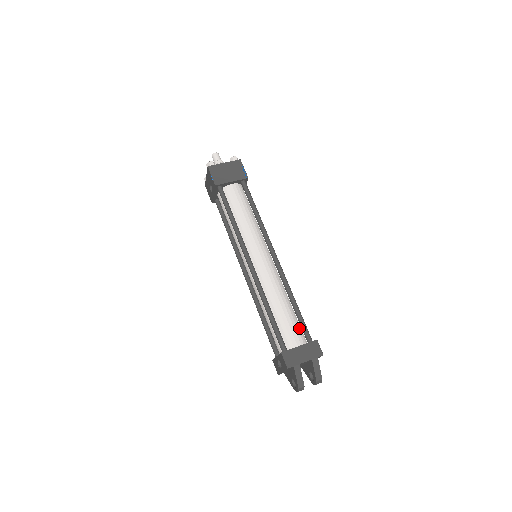
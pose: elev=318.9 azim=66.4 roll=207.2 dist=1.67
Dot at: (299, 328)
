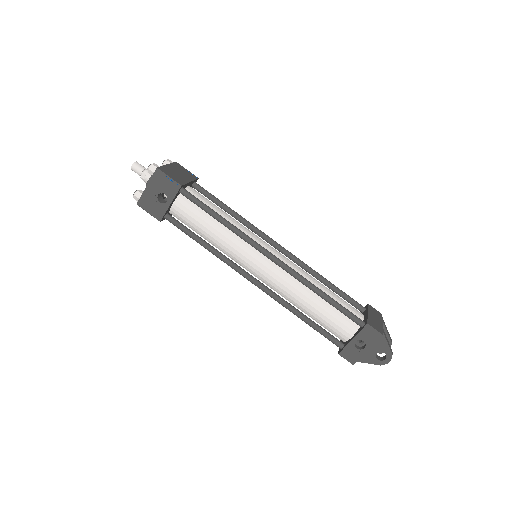
Dot at: occluded
